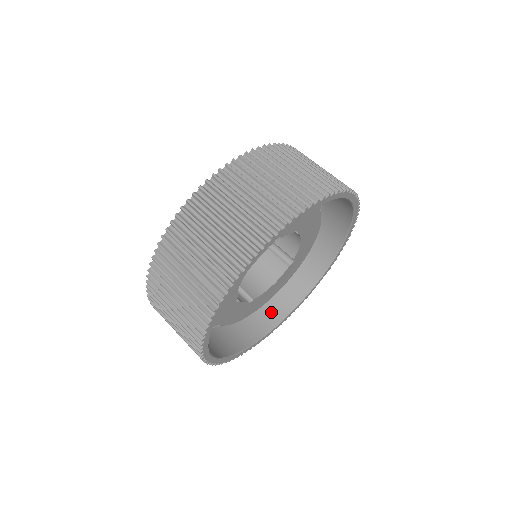
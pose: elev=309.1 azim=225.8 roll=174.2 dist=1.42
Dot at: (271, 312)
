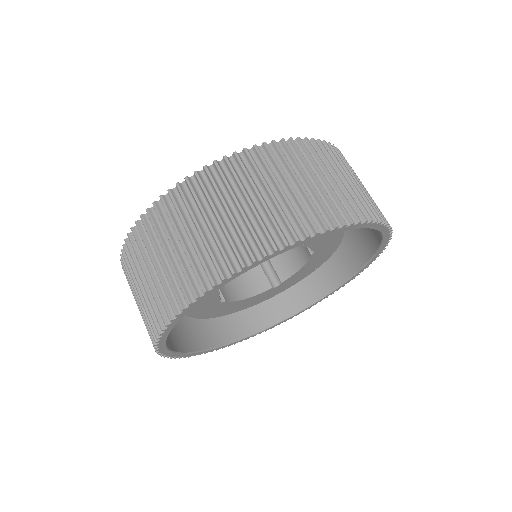
Dot at: (220, 329)
